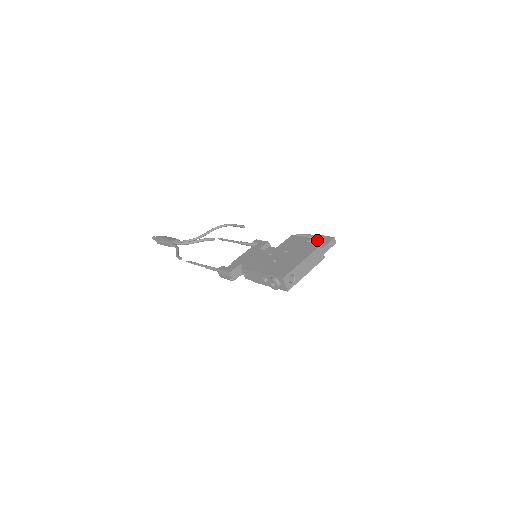
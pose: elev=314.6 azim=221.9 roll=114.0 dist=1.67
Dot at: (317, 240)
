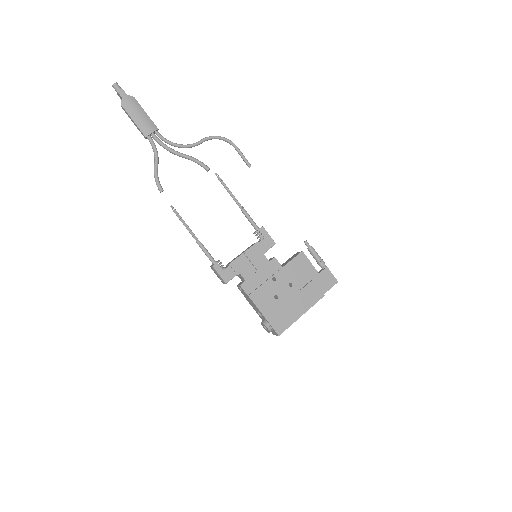
Dot at: (322, 276)
